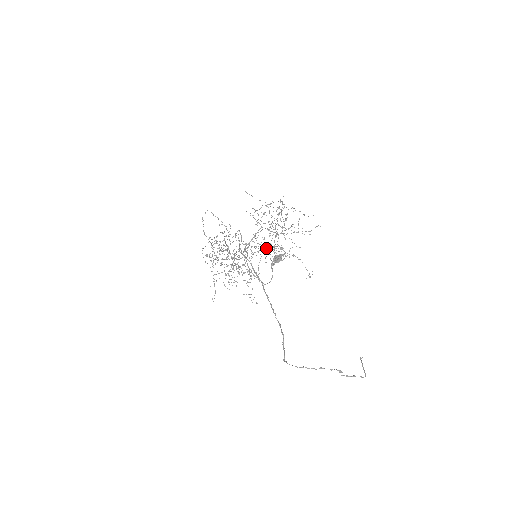
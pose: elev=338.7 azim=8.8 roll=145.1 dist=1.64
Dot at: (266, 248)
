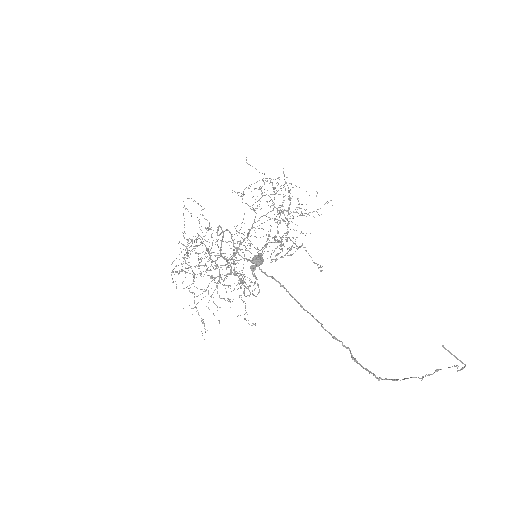
Dot at: (271, 242)
